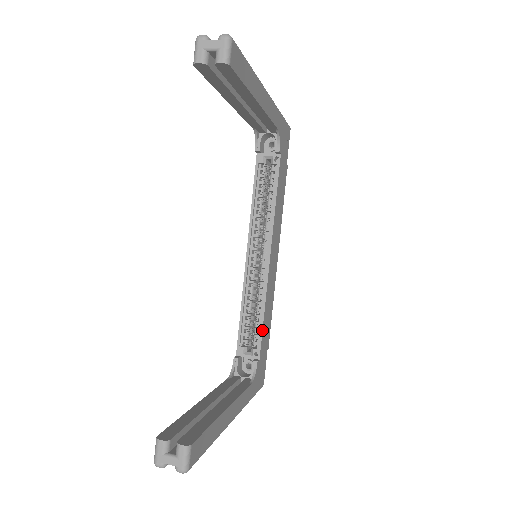
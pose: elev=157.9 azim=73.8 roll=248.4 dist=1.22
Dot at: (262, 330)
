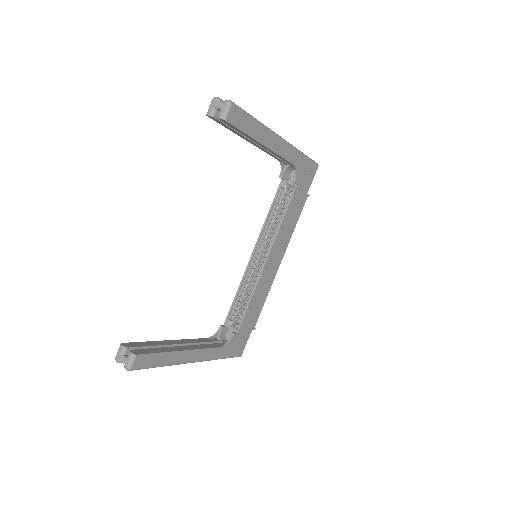
Dot at: (245, 312)
